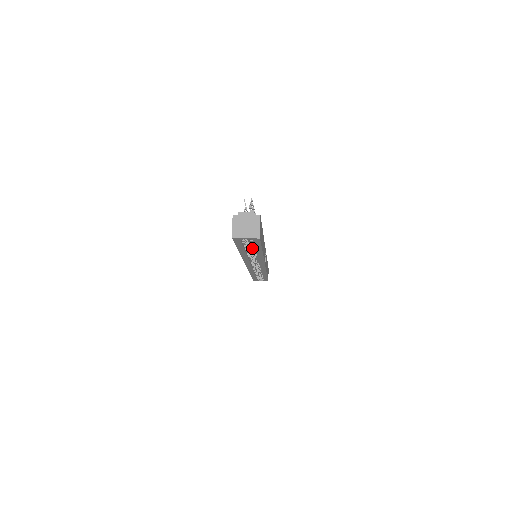
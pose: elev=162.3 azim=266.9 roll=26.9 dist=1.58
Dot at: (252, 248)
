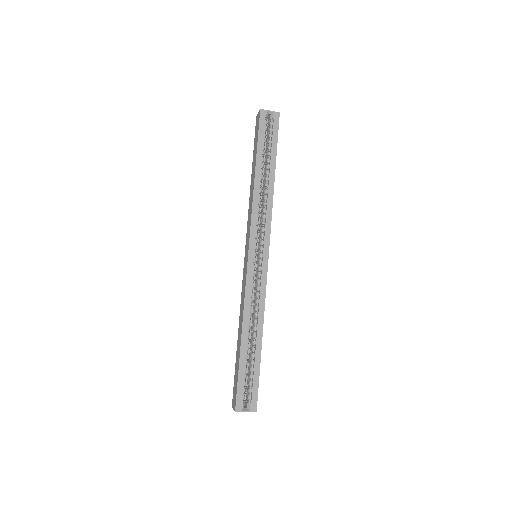
Dot at: (267, 160)
